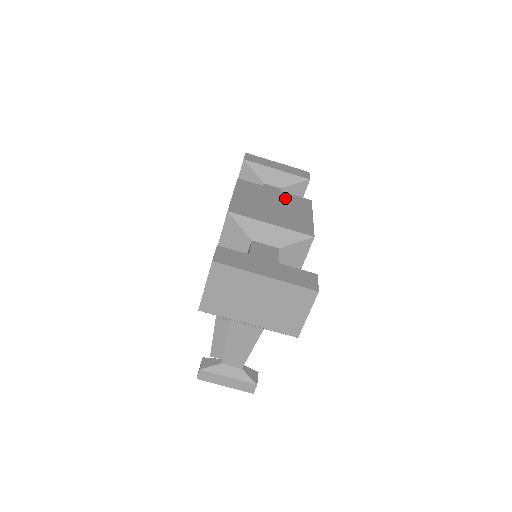
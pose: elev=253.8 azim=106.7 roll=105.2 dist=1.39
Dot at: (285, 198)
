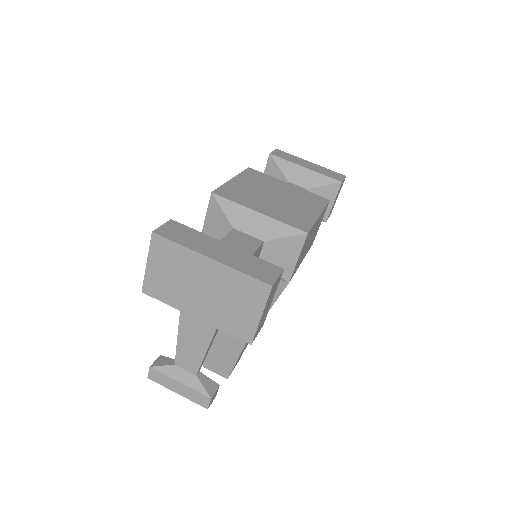
Dot at: (296, 193)
